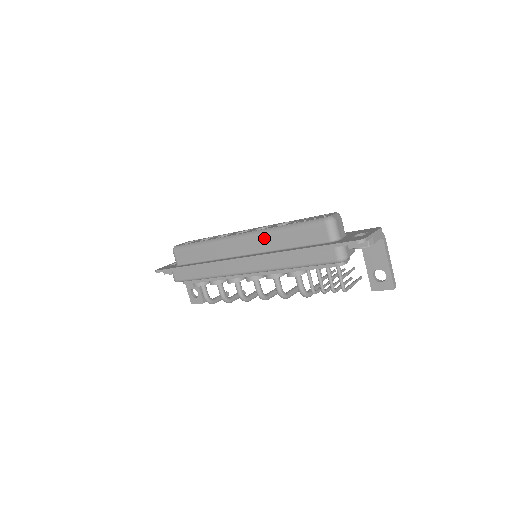
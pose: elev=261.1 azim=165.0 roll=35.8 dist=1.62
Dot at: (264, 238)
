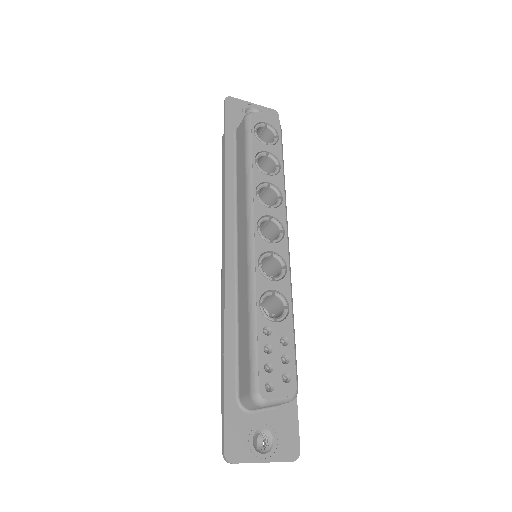
Dot at: (246, 281)
